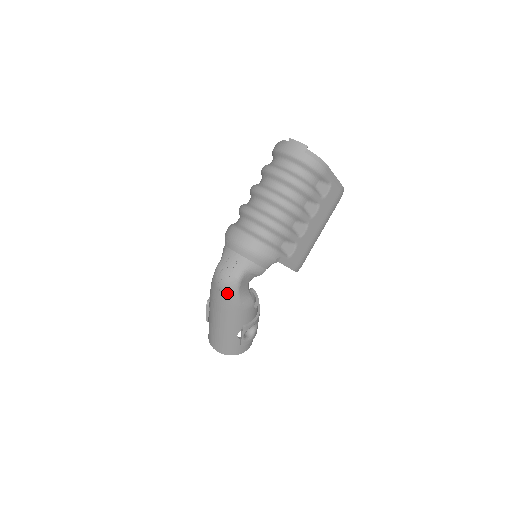
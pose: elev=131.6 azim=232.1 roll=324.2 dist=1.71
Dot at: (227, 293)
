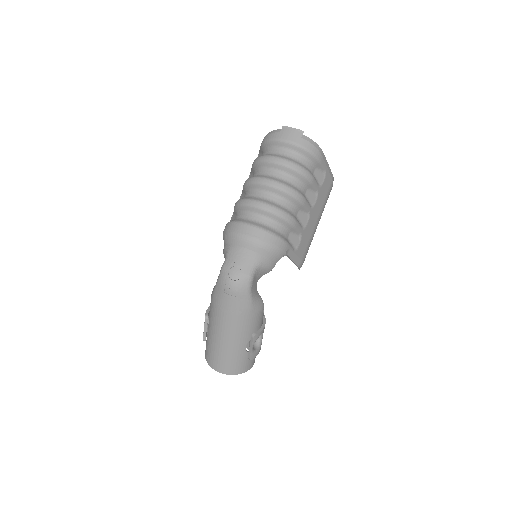
Dot at: (238, 294)
